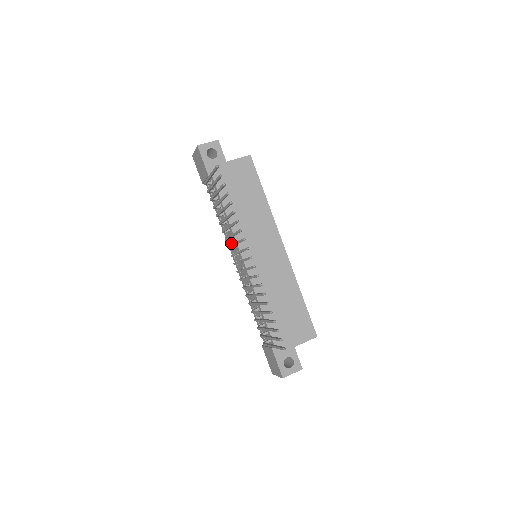
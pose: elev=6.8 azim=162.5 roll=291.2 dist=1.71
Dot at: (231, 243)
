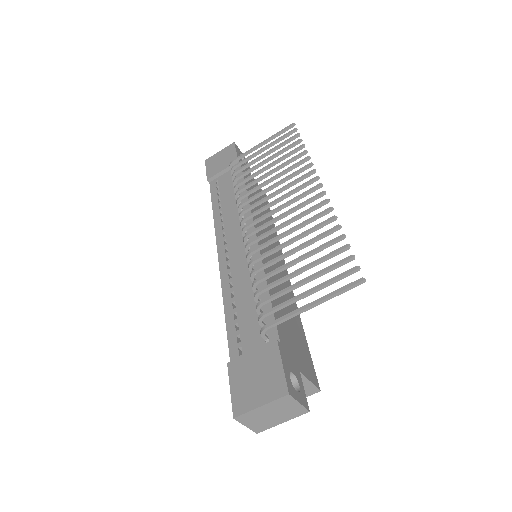
Dot at: (231, 226)
